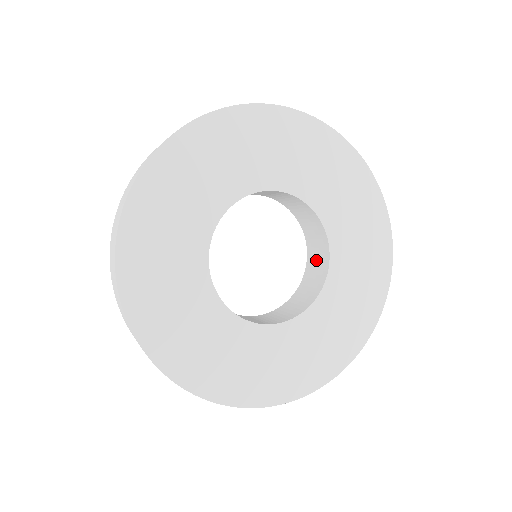
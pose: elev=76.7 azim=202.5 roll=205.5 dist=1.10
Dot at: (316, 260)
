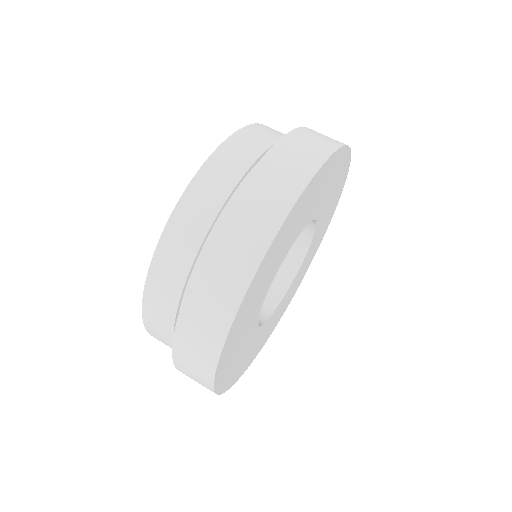
Dot at: occluded
